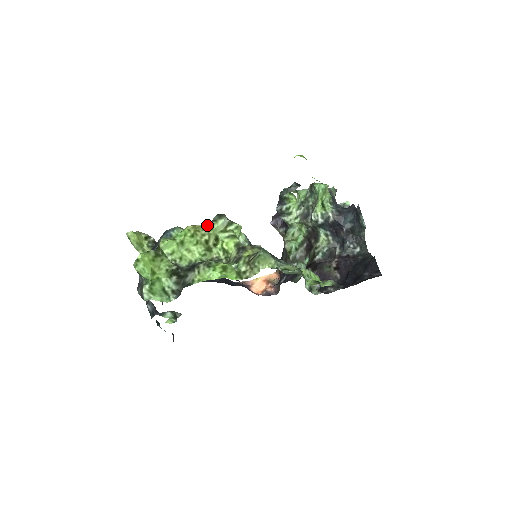
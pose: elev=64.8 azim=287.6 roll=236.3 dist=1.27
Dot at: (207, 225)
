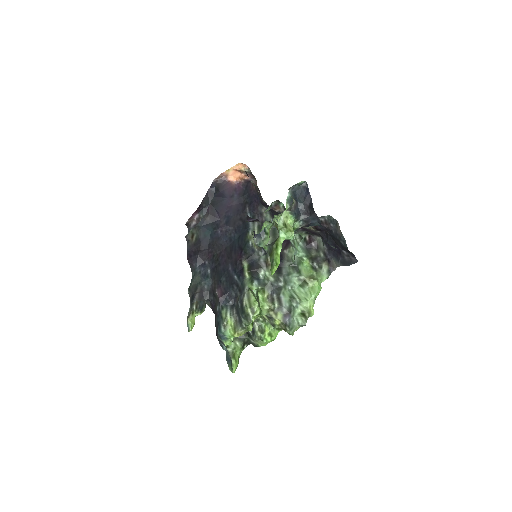
Dot at: (245, 330)
